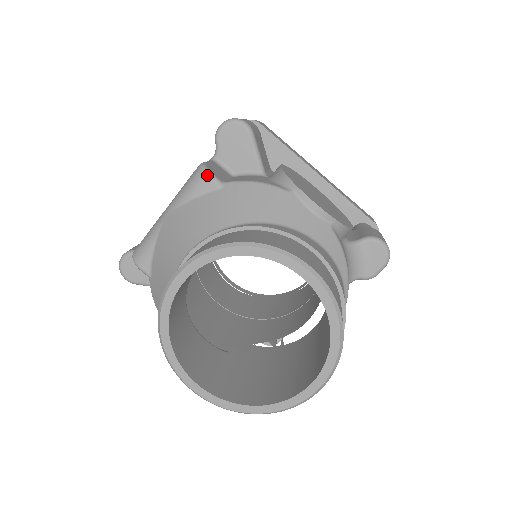
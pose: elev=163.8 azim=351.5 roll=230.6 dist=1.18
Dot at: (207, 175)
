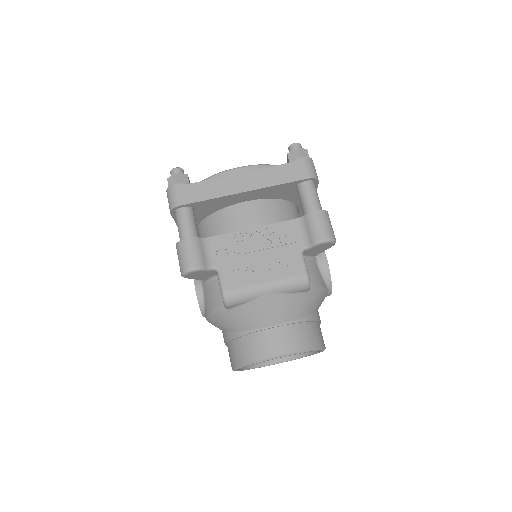
Dot at: (309, 288)
